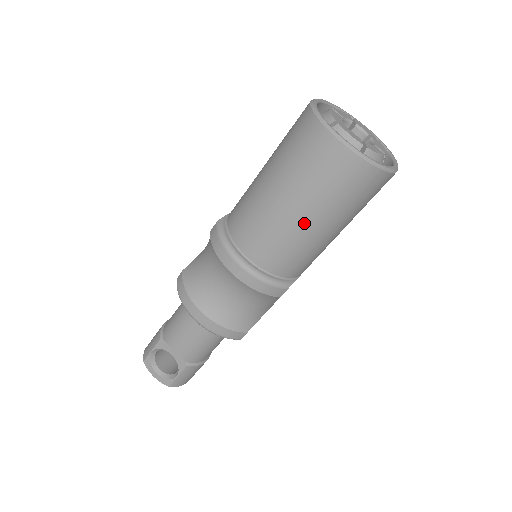
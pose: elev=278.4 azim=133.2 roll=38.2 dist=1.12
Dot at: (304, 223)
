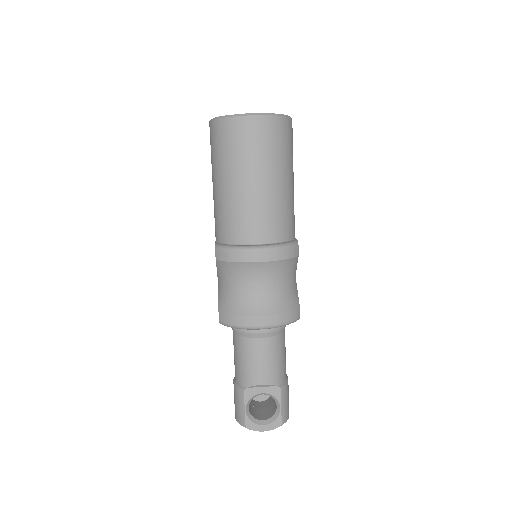
Dot at: (273, 185)
